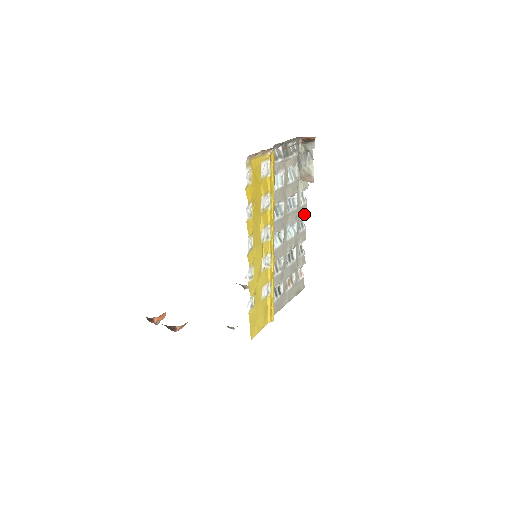
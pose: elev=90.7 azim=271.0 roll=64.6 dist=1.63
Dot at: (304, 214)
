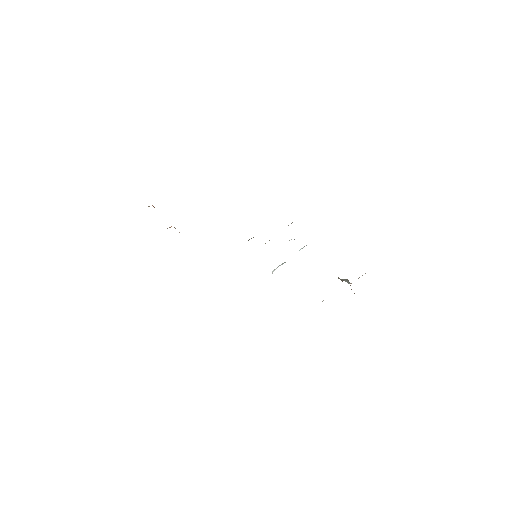
Dot at: occluded
